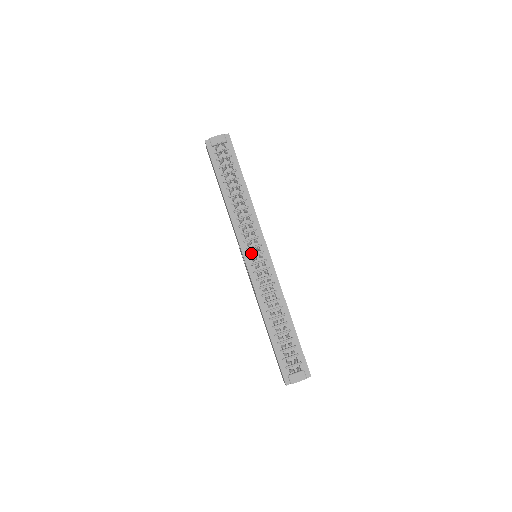
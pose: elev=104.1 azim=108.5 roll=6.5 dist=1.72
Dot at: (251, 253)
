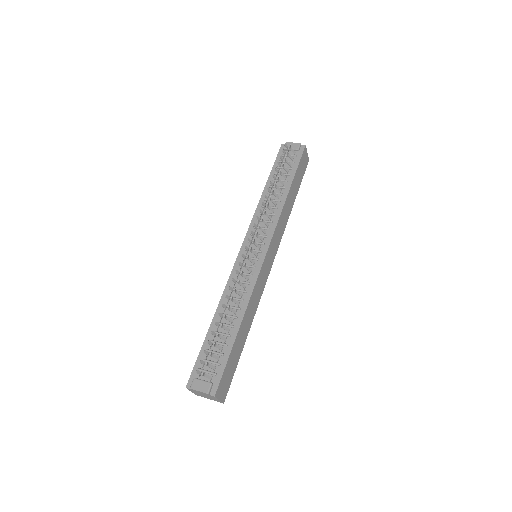
Dot at: (250, 247)
